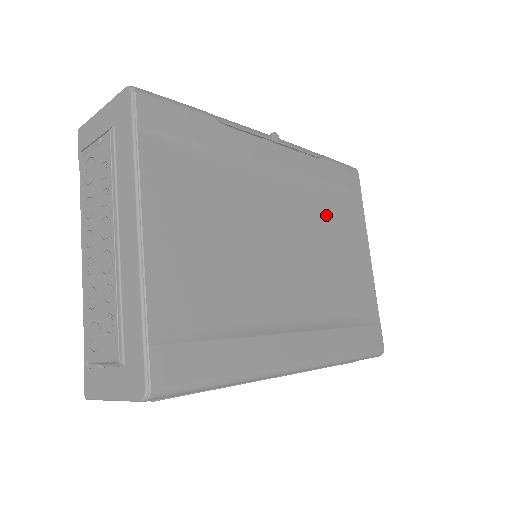
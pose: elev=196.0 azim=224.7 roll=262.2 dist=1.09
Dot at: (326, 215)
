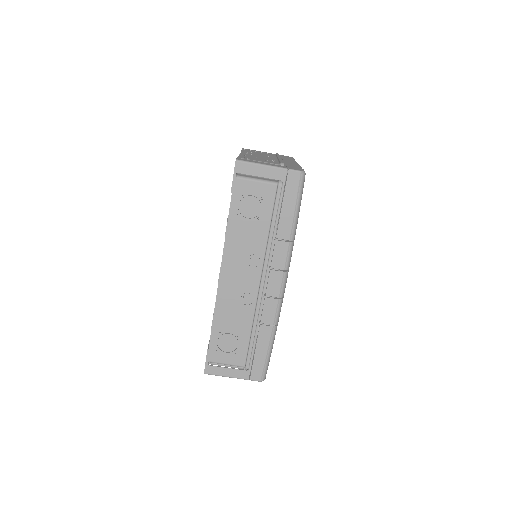
Dot at: occluded
